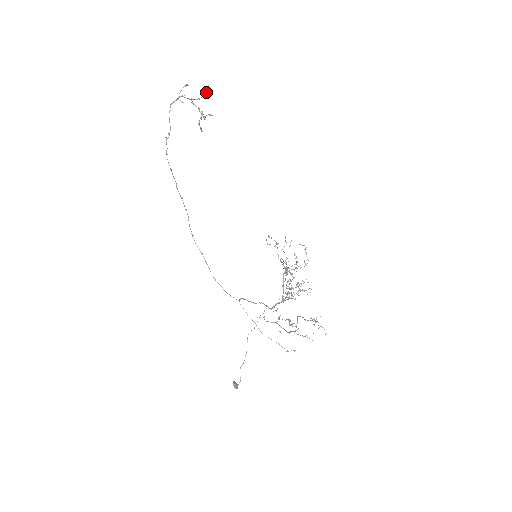
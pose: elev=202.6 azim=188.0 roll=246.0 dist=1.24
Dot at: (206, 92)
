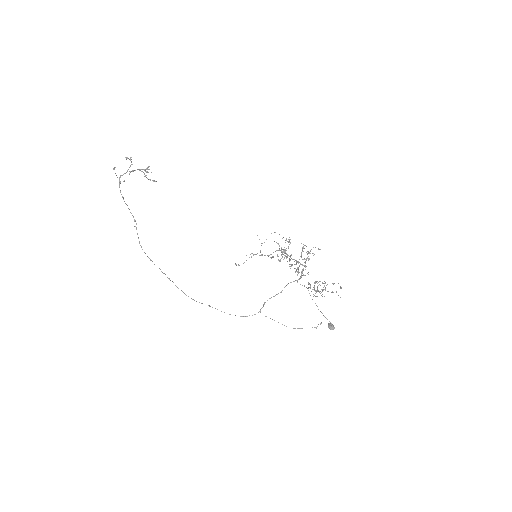
Dot at: occluded
